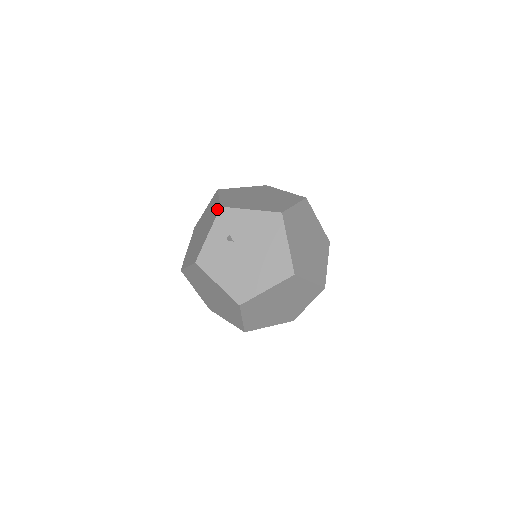
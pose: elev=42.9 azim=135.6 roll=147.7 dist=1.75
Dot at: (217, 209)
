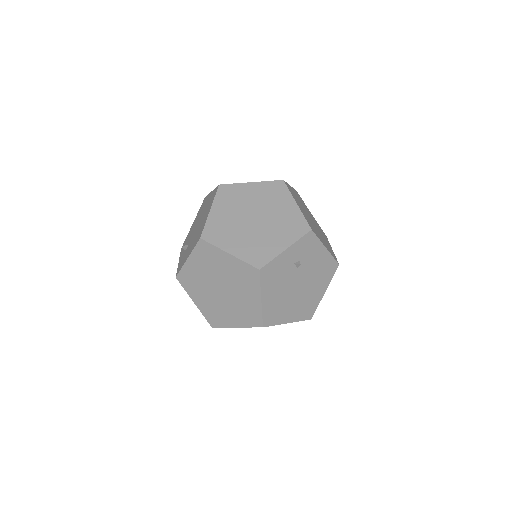
Dot at: (302, 225)
